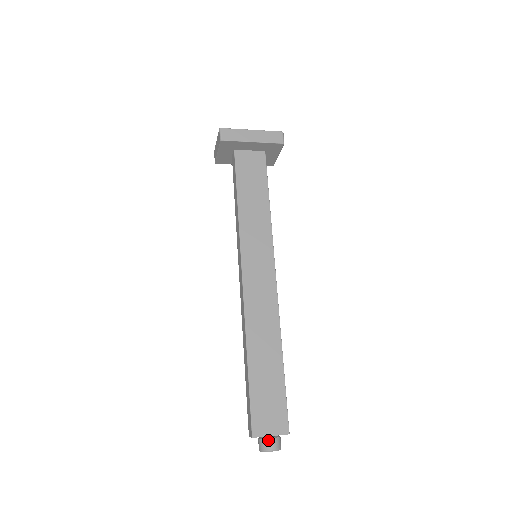
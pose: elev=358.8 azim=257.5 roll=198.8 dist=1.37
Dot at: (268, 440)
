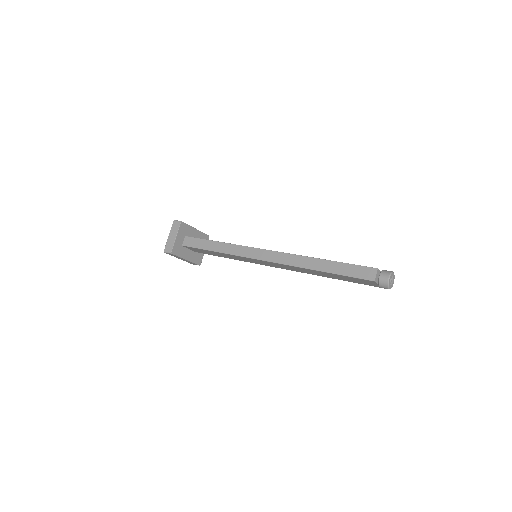
Dot at: (384, 270)
